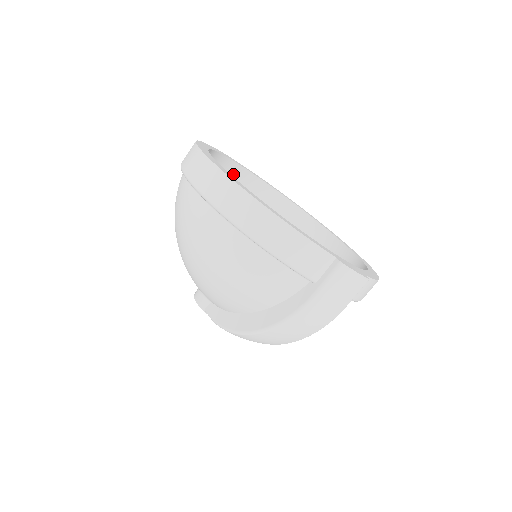
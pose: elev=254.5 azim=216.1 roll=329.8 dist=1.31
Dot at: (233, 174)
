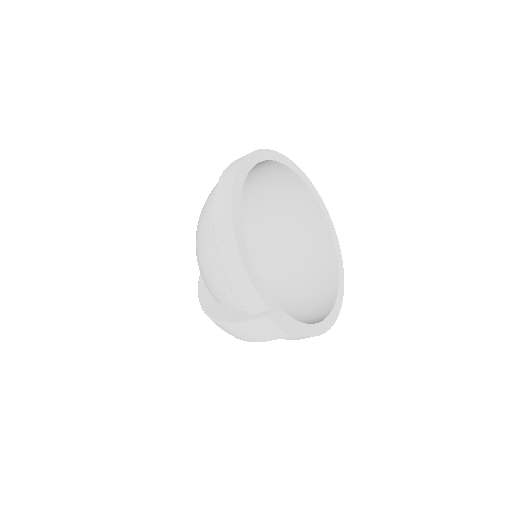
Dot at: (289, 178)
